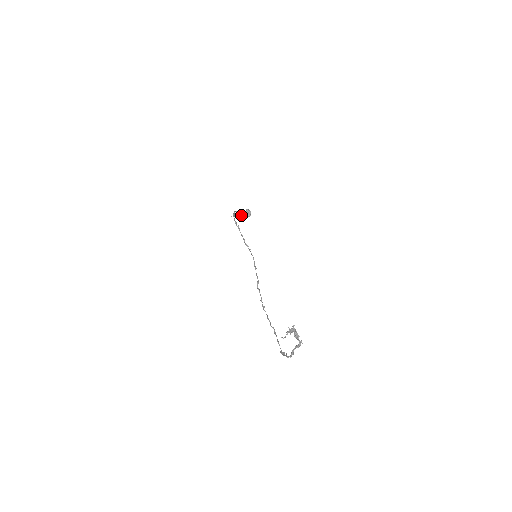
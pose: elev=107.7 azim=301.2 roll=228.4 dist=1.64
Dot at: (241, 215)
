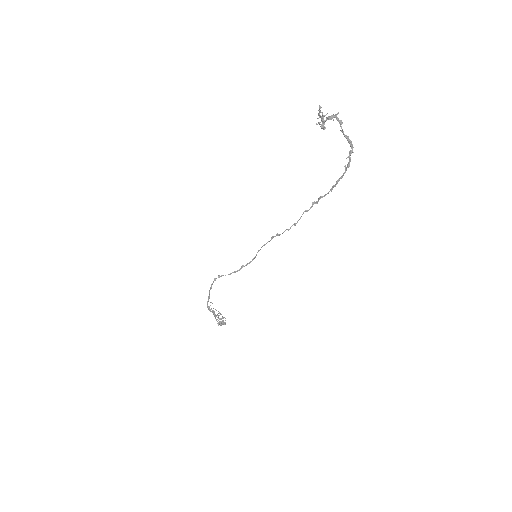
Dot at: (216, 310)
